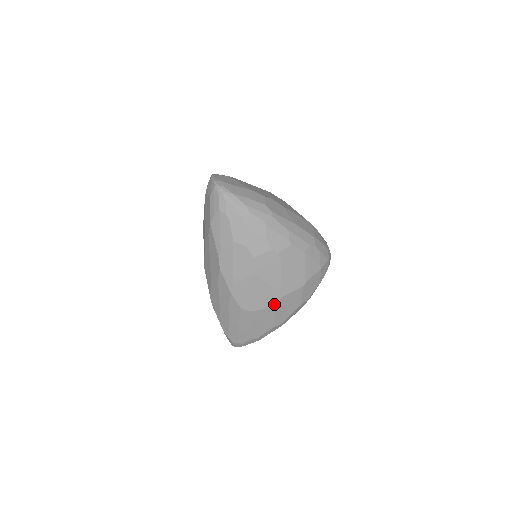
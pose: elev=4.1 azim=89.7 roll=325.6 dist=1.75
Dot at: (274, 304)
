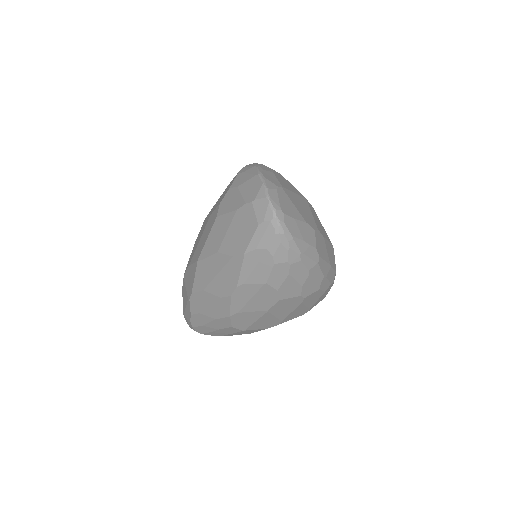
Dot at: (267, 327)
